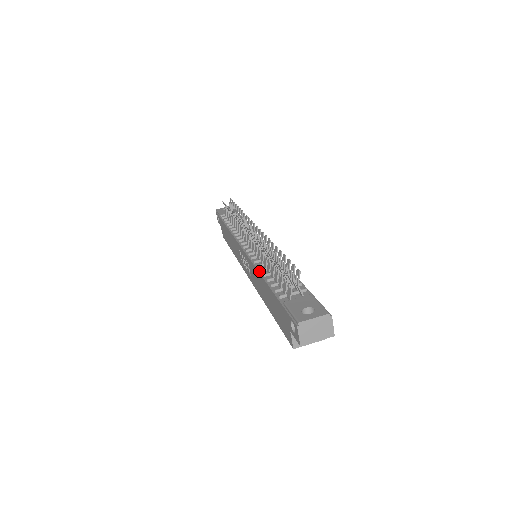
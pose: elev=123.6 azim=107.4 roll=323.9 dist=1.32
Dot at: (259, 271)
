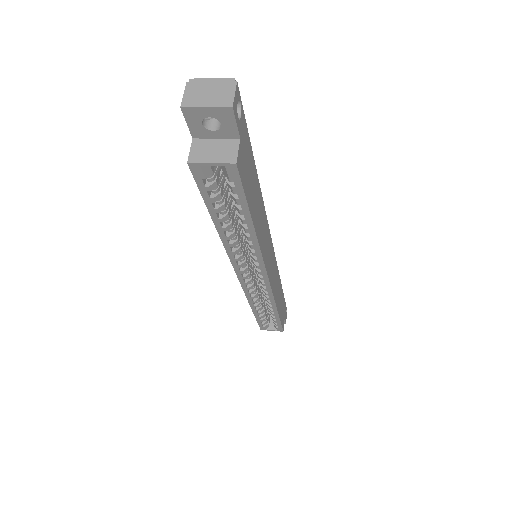
Dot at: occluded
